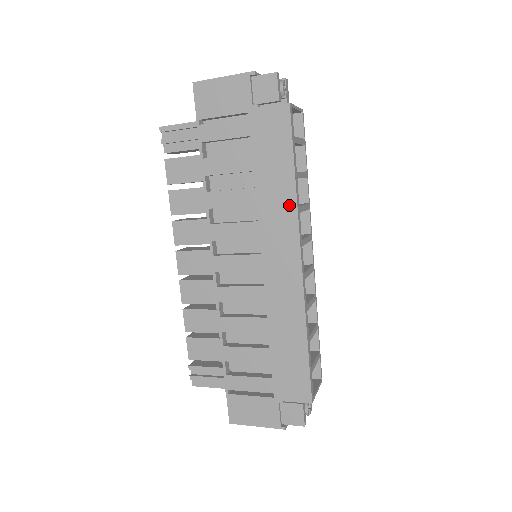
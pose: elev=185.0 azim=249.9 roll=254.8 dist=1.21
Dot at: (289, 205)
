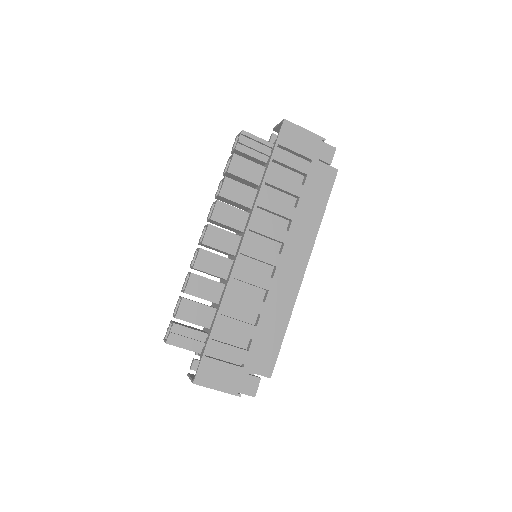
Dot at: (313, 230)
